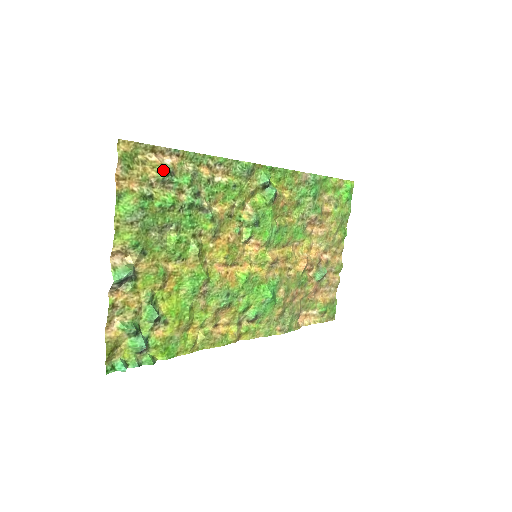
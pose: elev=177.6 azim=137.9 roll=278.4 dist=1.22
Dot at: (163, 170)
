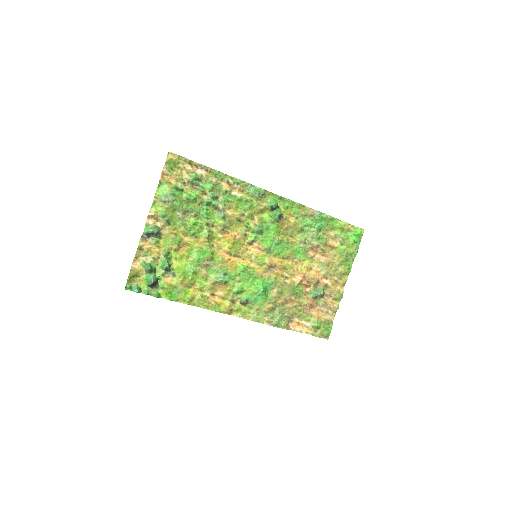
Dot at: (193, 176)
